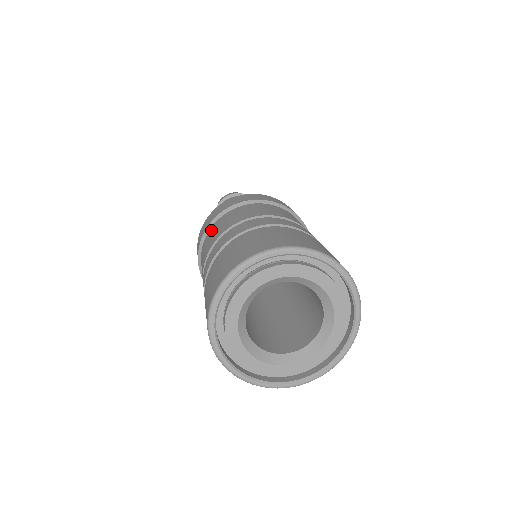
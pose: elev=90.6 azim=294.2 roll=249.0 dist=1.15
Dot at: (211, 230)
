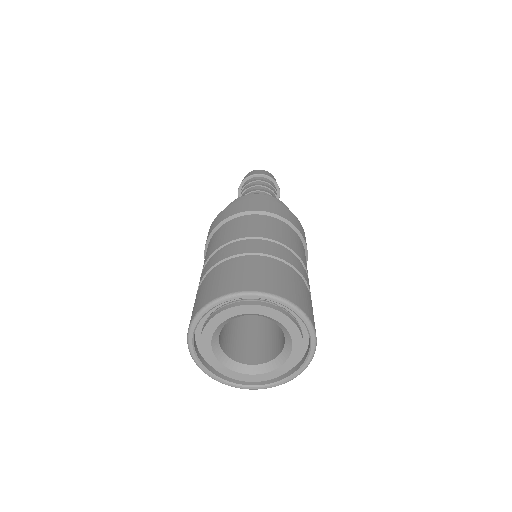
Dot at: occluded
